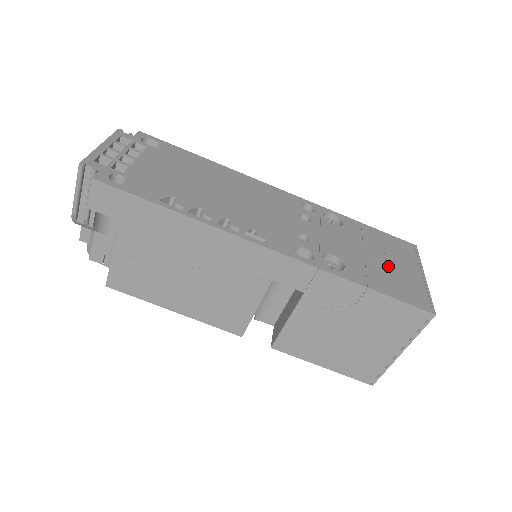
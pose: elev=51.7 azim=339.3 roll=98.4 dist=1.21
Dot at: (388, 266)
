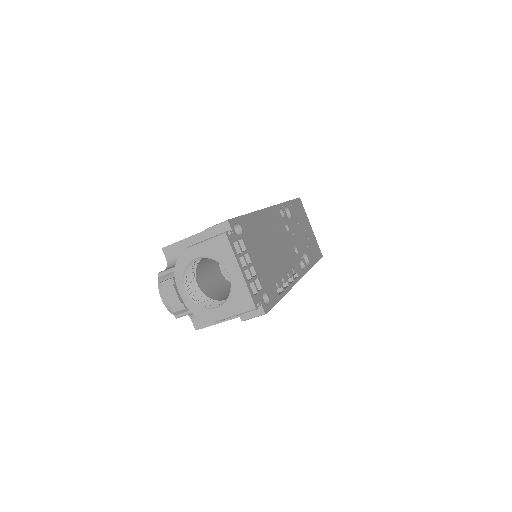
Dot at: (308, 235)
